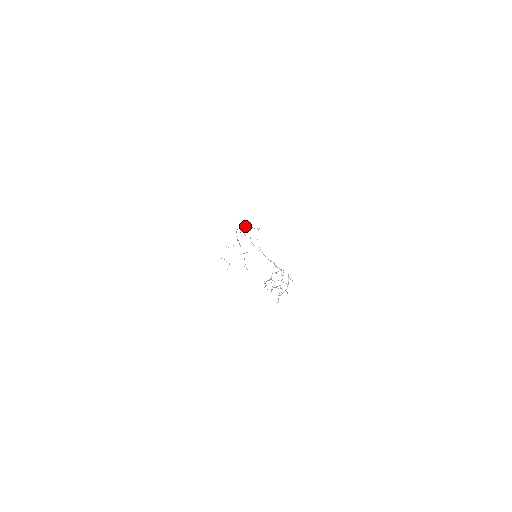
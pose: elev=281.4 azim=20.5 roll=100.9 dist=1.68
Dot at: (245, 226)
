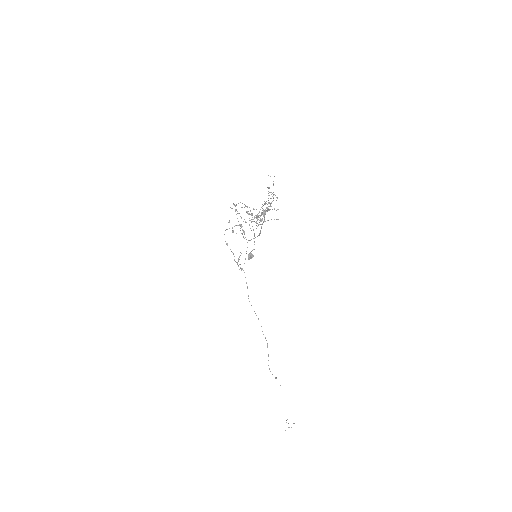
Dot at: occluded
